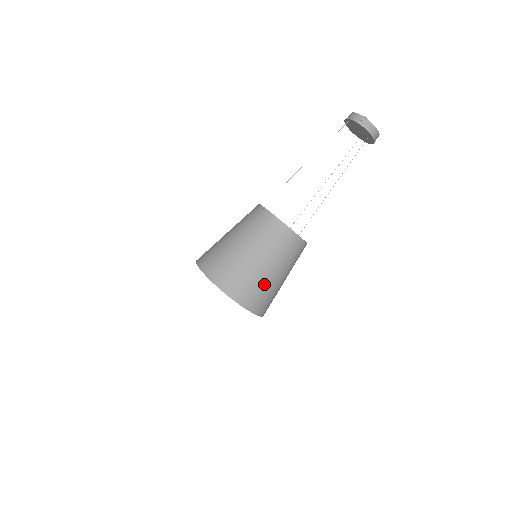
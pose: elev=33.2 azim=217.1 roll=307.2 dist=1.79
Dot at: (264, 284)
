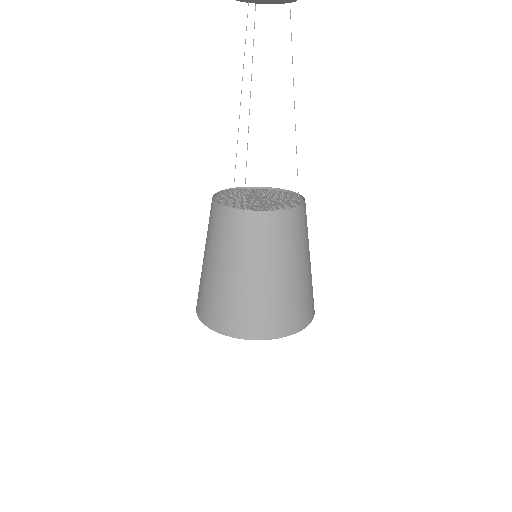
Dot at: occluded
